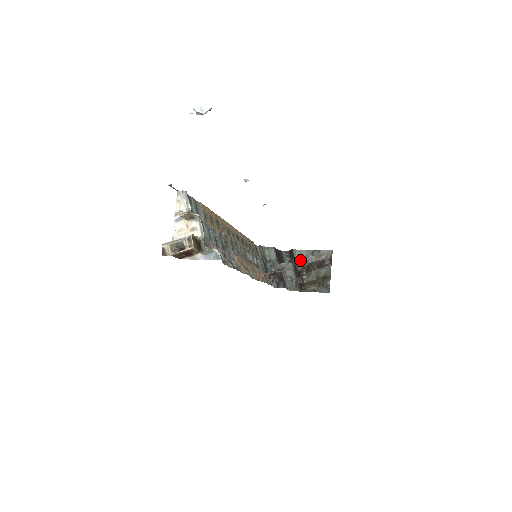
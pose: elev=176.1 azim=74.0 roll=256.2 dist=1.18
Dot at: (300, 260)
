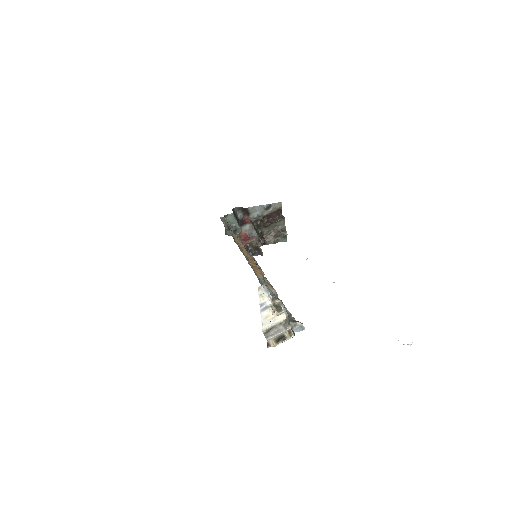
Dot at: (255, 216)
